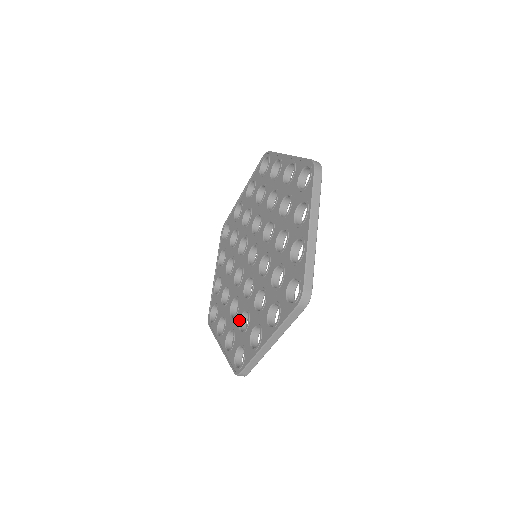
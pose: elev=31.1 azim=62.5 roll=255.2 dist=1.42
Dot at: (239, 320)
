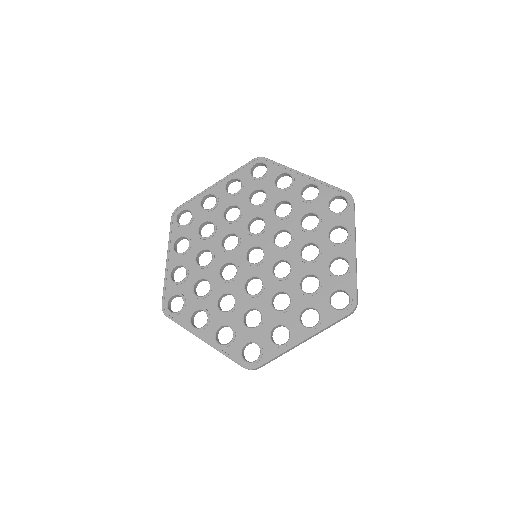
Dot at: (199, 279)
